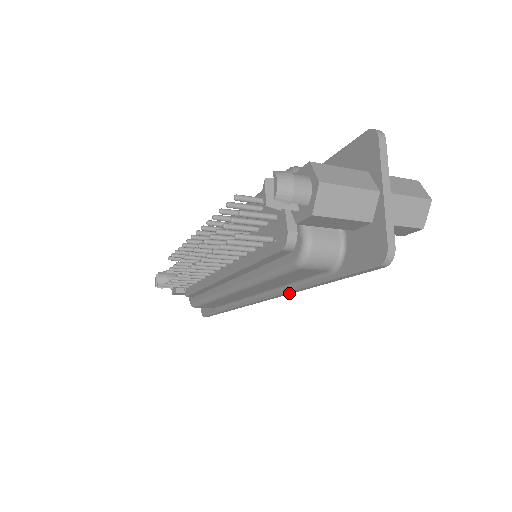
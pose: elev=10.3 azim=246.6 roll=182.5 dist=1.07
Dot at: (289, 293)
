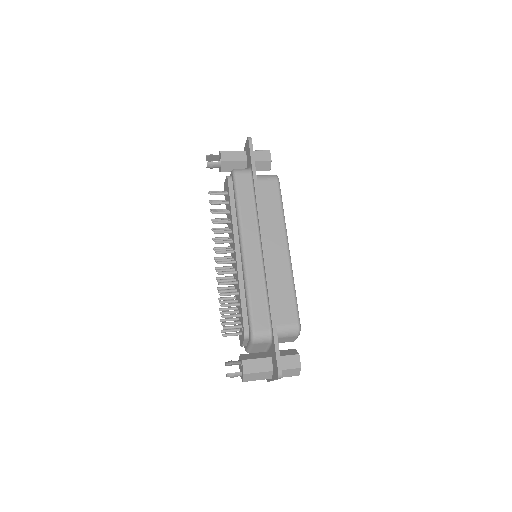
Dot at: occluded
